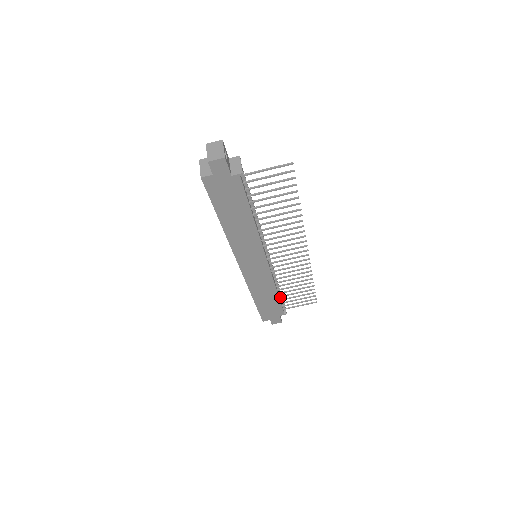
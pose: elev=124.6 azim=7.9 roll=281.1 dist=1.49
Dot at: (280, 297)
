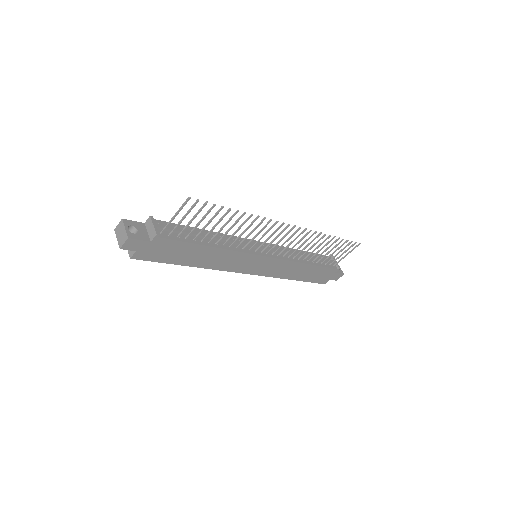
Dot at: occluded
